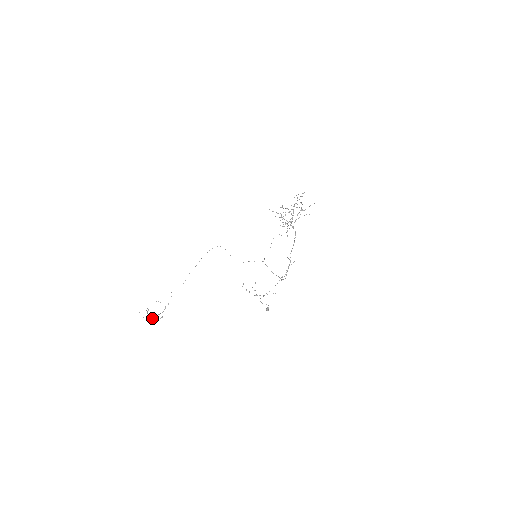
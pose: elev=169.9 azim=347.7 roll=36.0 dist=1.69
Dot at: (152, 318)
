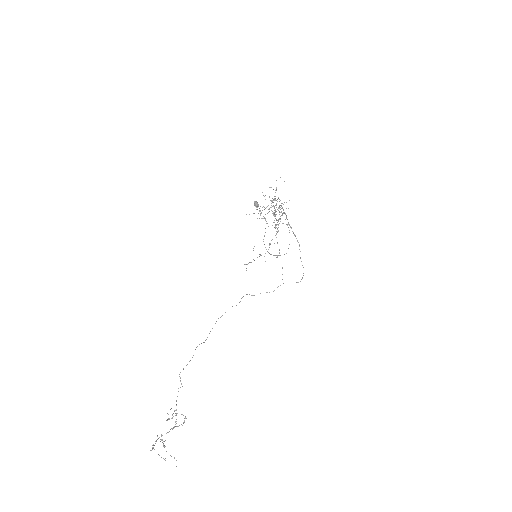
Dot at: occluded
